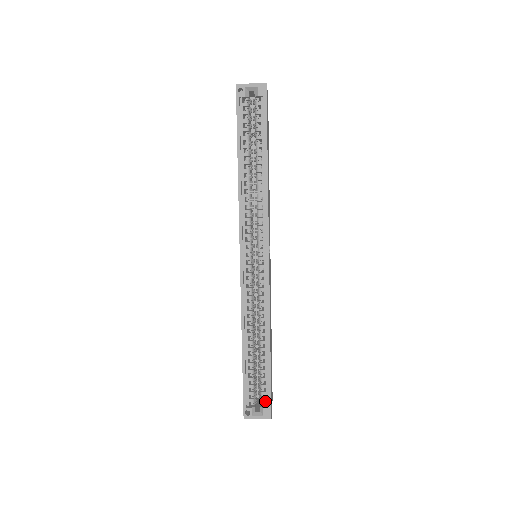
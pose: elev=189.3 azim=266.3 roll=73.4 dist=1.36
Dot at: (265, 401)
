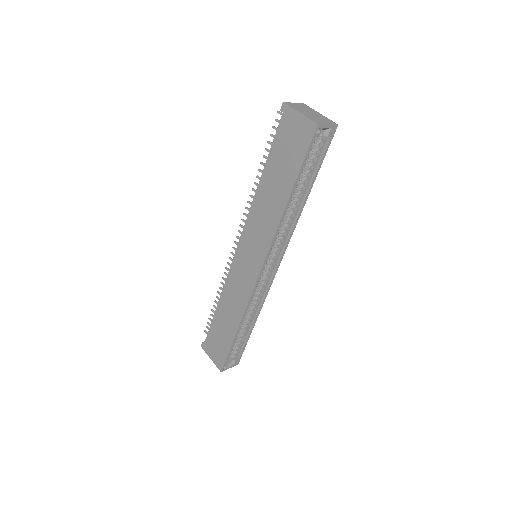
Dot at: (237, 355)
